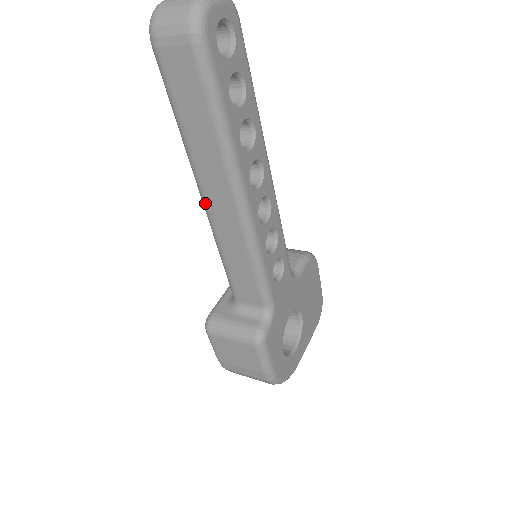
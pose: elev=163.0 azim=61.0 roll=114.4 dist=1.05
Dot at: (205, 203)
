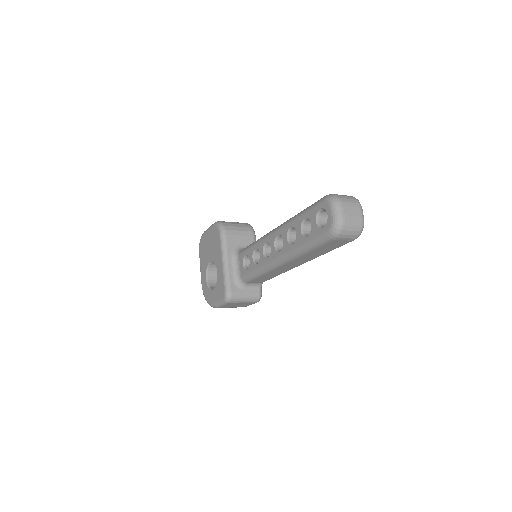
Dot at: (281, 265)
